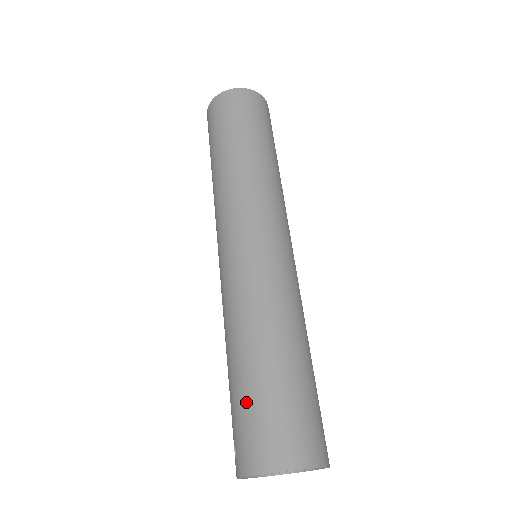
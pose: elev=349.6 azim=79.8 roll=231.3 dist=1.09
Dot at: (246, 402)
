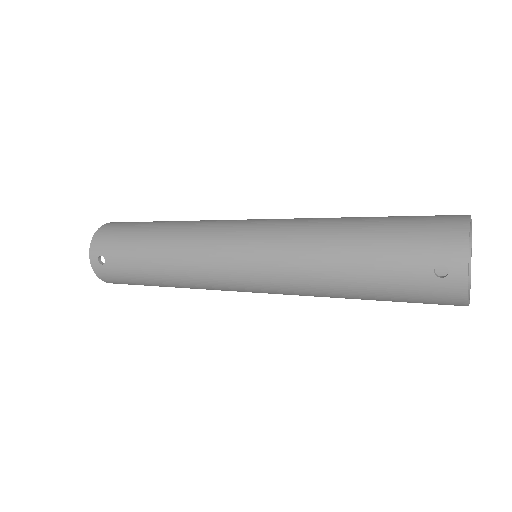
Dot at: (397, 236)
